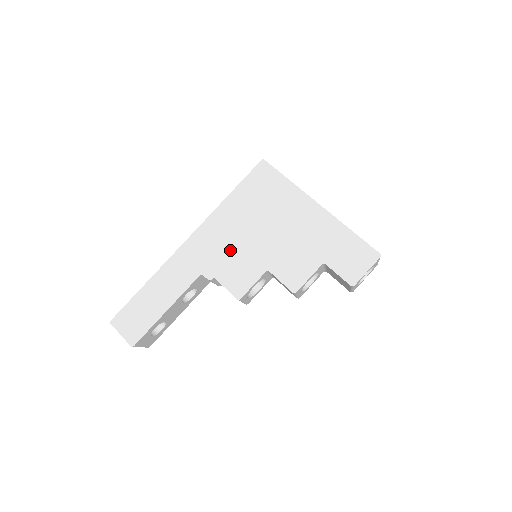
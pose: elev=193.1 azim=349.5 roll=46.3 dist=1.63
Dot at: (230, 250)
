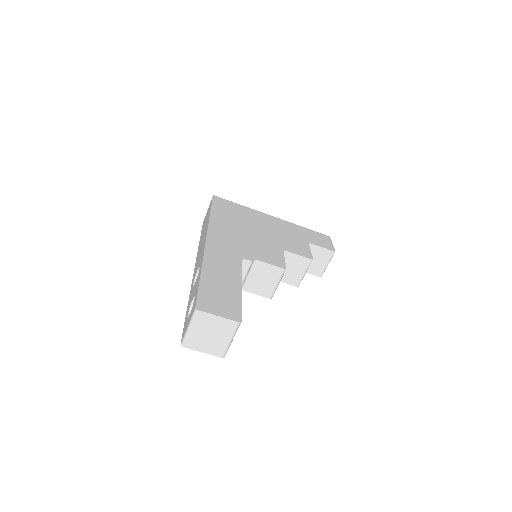
Dot at: (247, 242)
